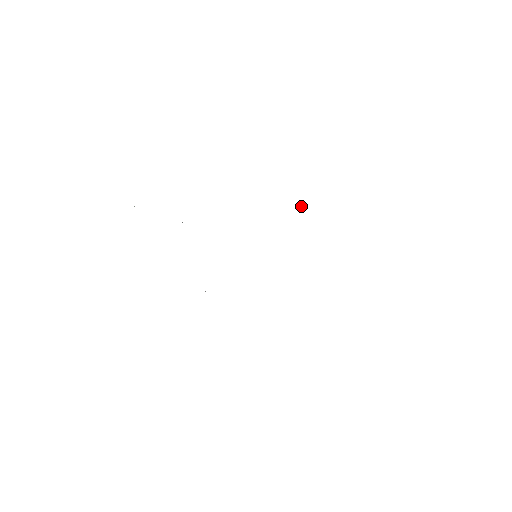
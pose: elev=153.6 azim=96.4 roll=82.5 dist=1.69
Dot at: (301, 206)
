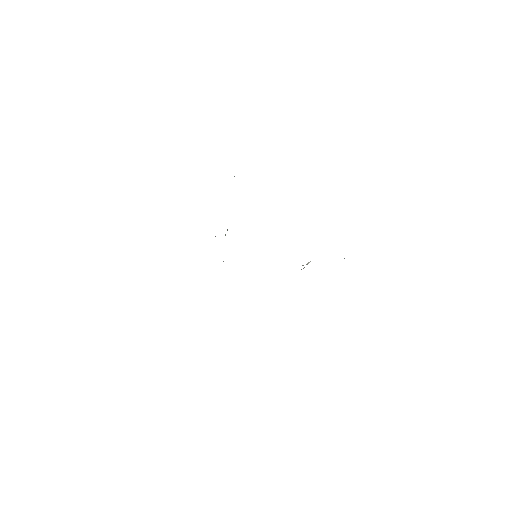
Dot at: (310, 261)
